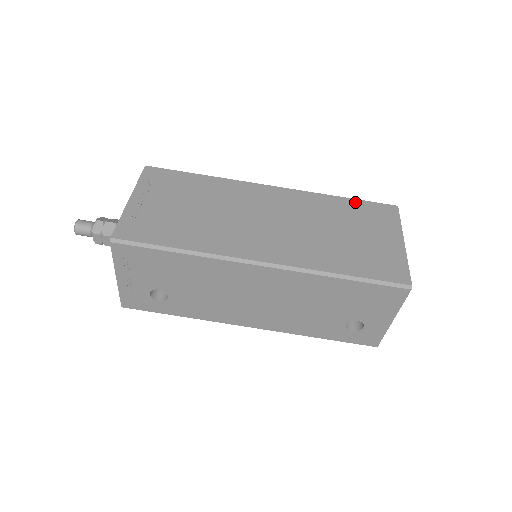
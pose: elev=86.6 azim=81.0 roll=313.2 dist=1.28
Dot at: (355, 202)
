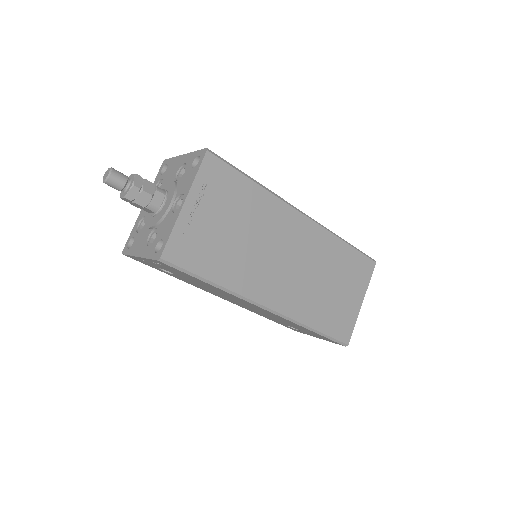
Dot at: (352, 252)
